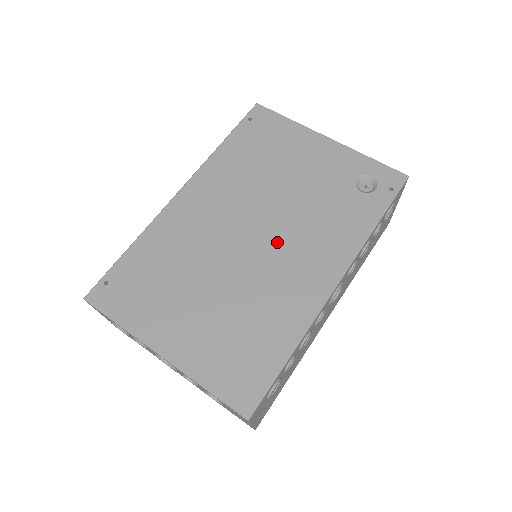
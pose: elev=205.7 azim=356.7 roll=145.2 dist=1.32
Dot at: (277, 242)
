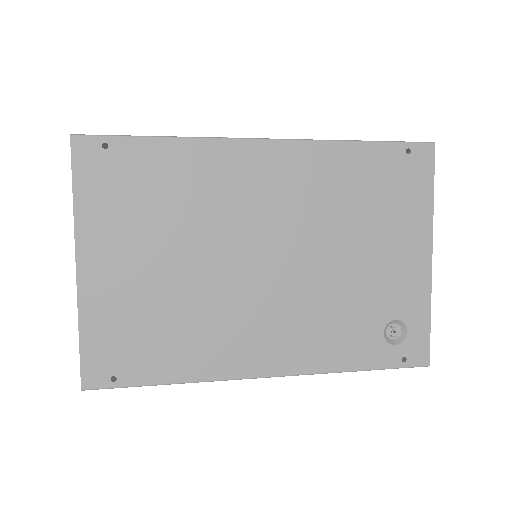
Dot at: (274, 291)
